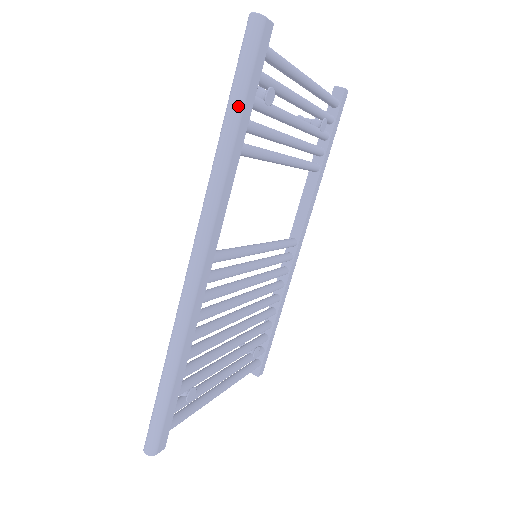
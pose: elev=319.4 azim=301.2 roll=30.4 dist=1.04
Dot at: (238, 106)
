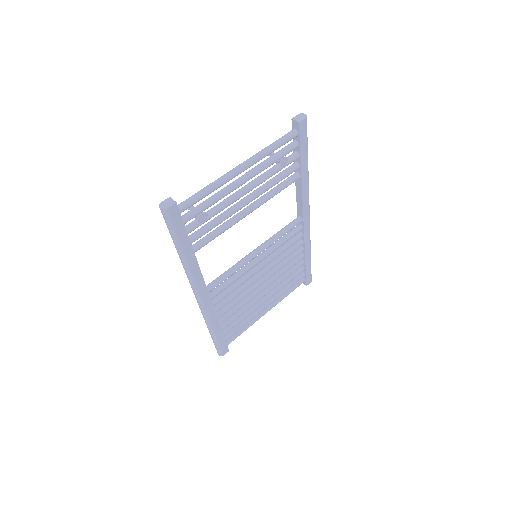
Dot at: (177, 245)
